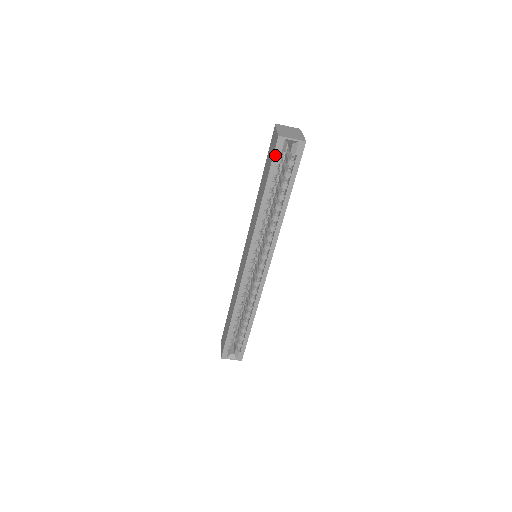
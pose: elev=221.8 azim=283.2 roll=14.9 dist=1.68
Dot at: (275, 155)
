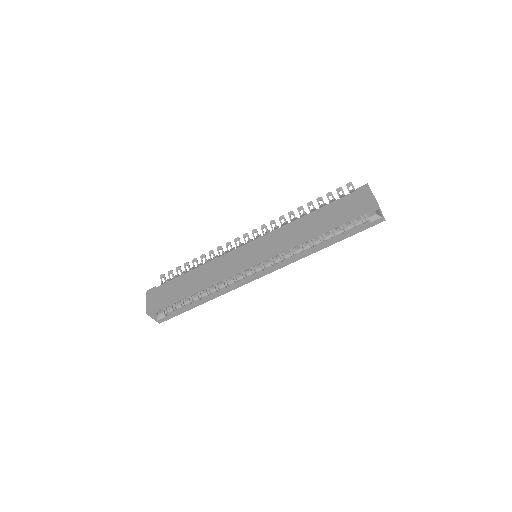
Dot at: (362, 213)
